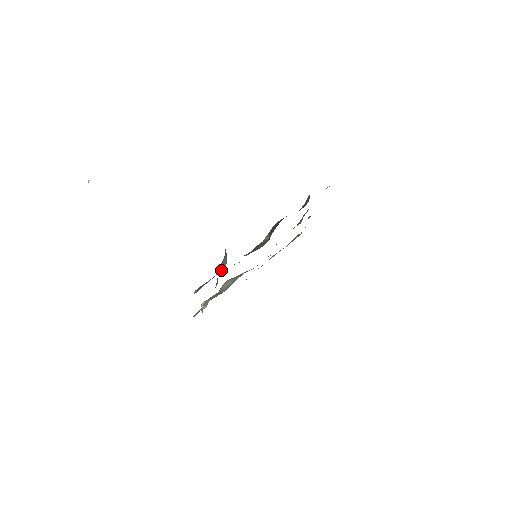
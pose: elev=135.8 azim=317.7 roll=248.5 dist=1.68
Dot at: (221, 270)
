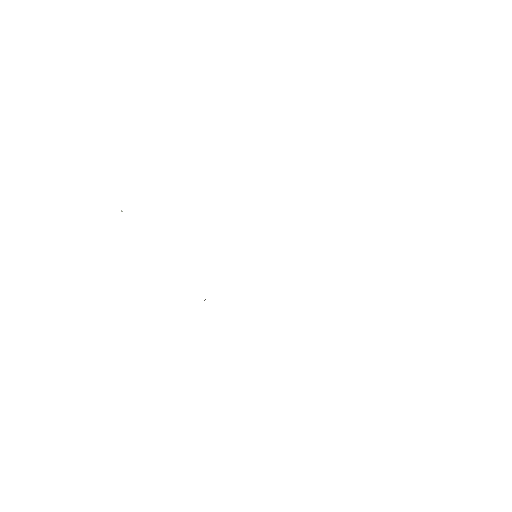
Dot at: occluded
